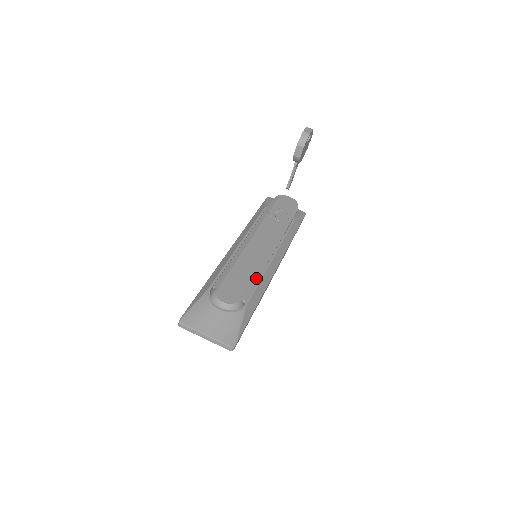
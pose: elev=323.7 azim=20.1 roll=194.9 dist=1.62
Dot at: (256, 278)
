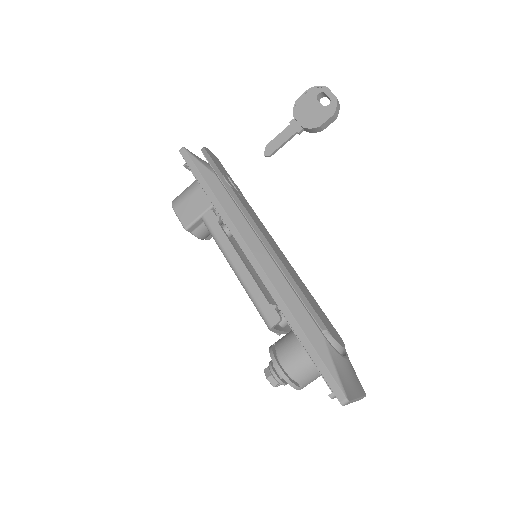
Dot at: occluded
